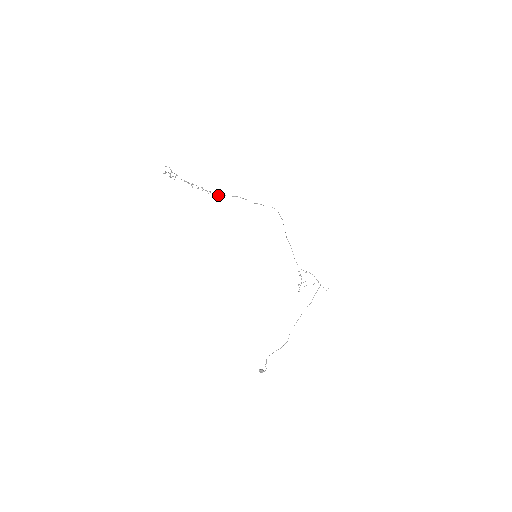
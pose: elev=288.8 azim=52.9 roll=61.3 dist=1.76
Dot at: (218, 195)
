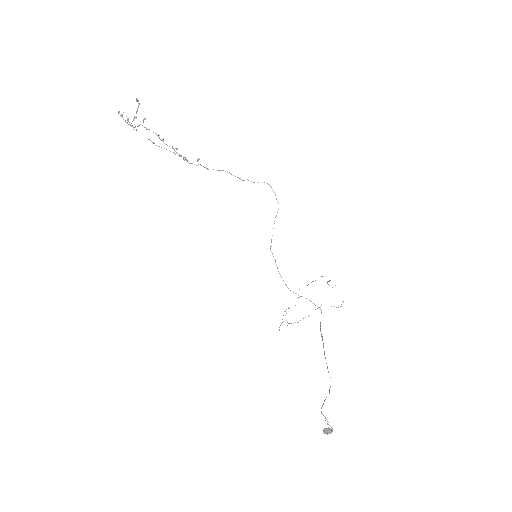
Dot at: occluded
